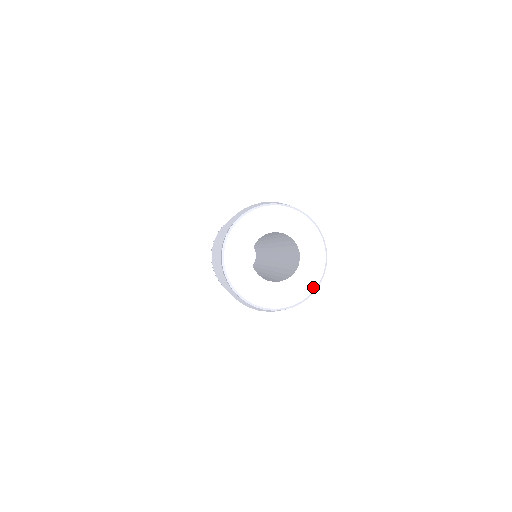
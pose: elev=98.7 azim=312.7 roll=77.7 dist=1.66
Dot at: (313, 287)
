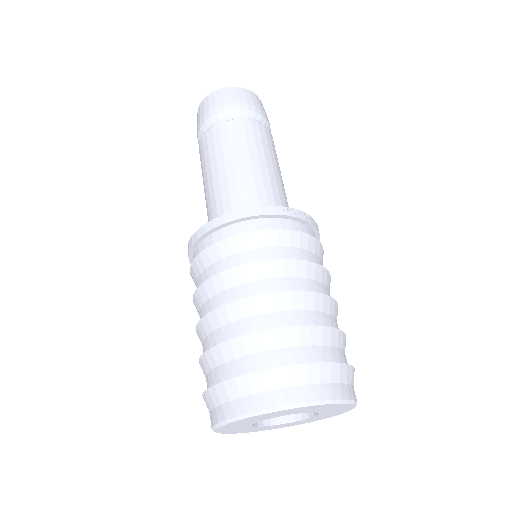
Dot at: (298, 424)
